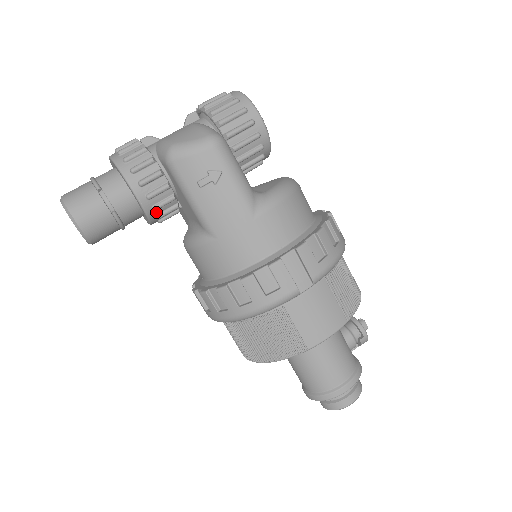
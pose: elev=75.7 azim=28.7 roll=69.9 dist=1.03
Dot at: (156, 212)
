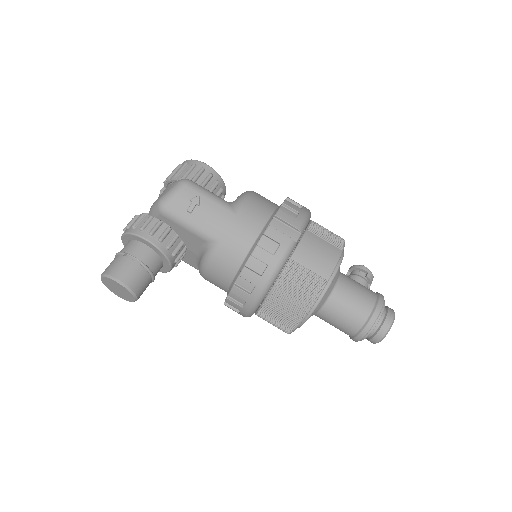
Dot at: (170, 252)
